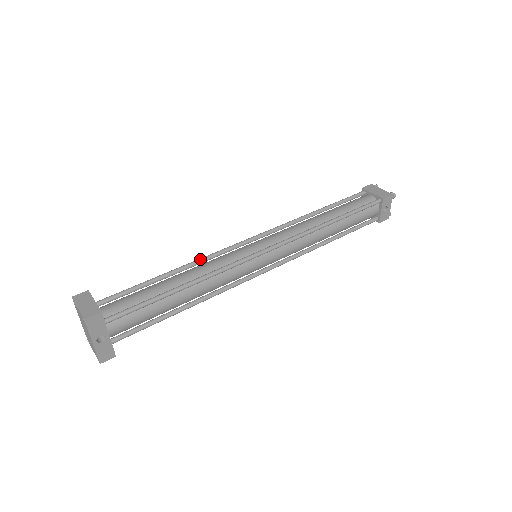
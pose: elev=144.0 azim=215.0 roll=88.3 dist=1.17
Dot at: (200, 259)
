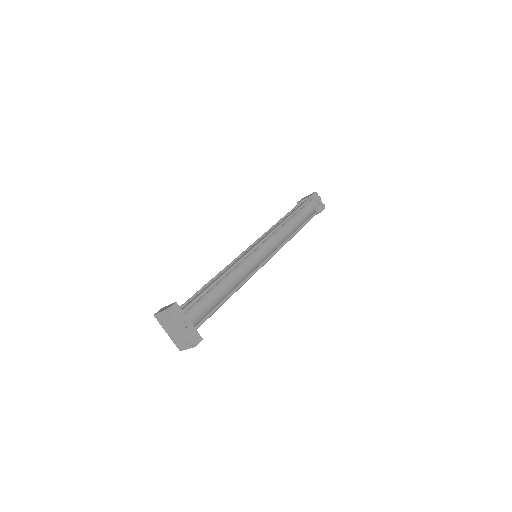
Dot at: occluded
